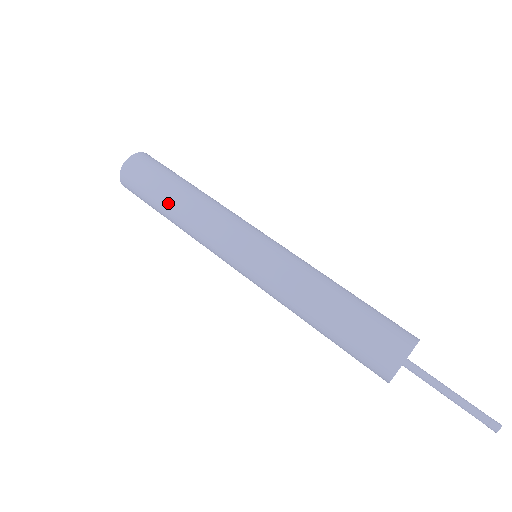
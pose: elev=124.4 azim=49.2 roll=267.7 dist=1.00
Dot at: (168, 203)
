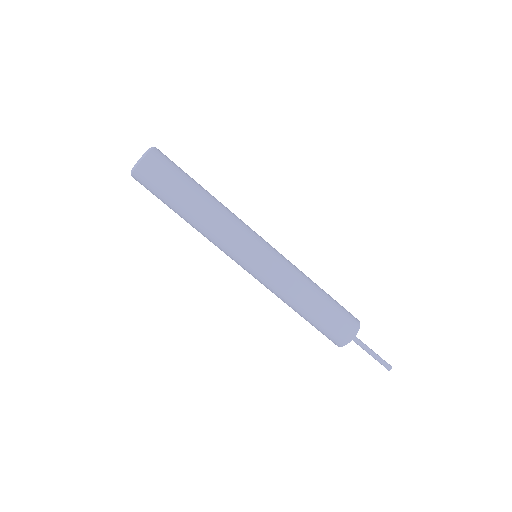
Dot at: occluded
